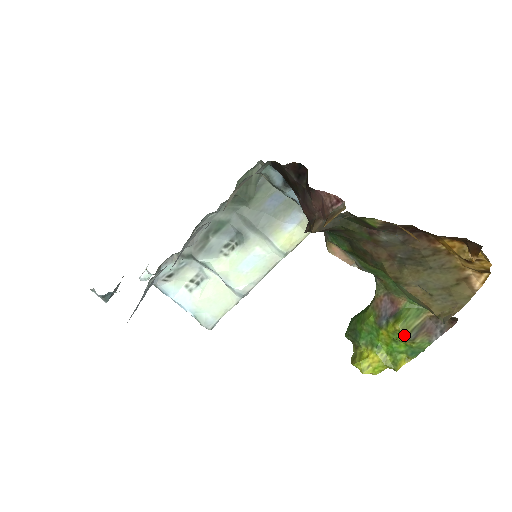
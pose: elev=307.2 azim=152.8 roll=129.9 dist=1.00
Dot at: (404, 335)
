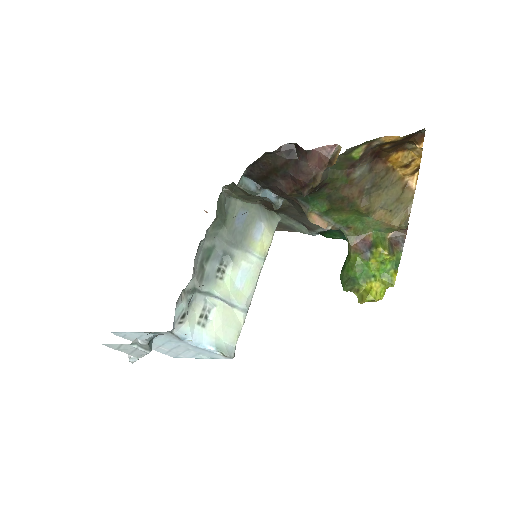
Dot at: (387, 252)
